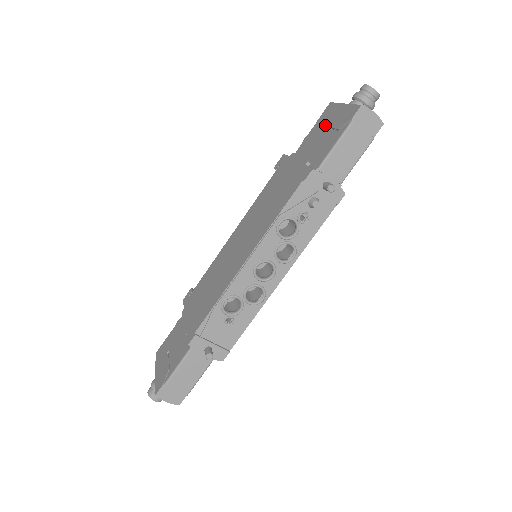
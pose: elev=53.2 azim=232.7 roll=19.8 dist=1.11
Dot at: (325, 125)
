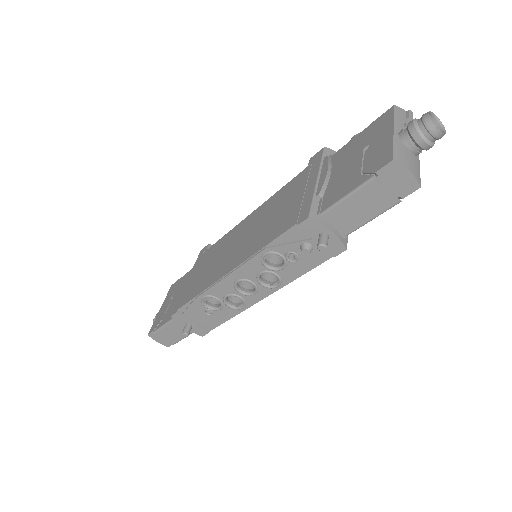
Dot at: (365, 145)
